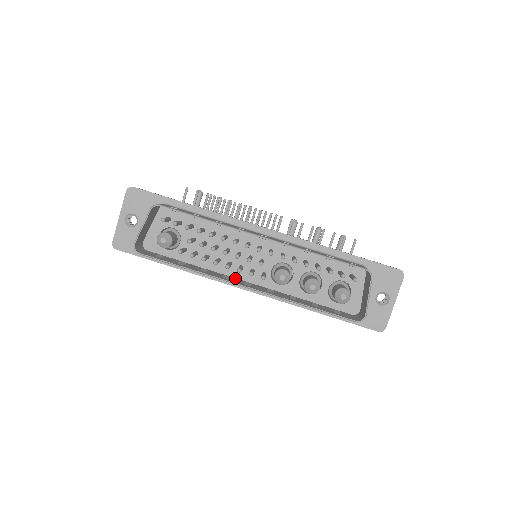
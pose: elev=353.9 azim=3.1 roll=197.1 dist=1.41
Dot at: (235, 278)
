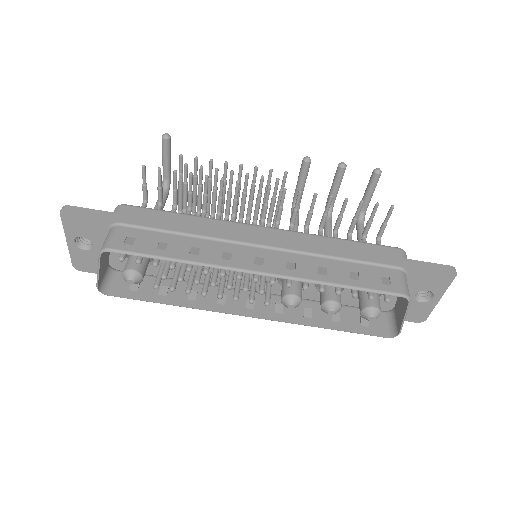
Dot at: occluded
